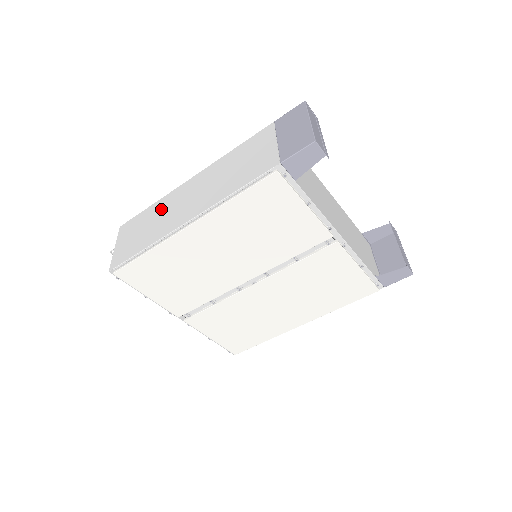
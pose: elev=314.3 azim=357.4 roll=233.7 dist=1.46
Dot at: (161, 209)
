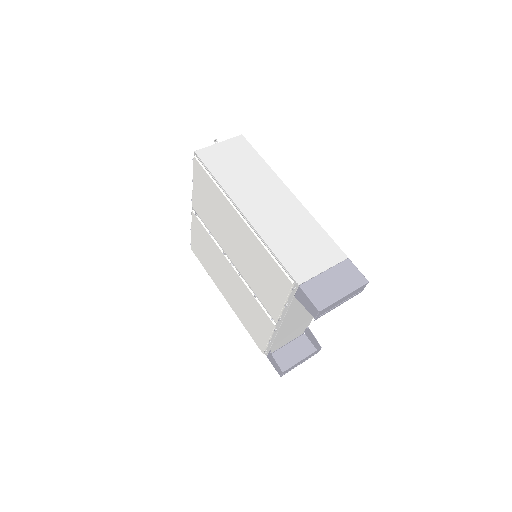
Dot at: (259, 175)
